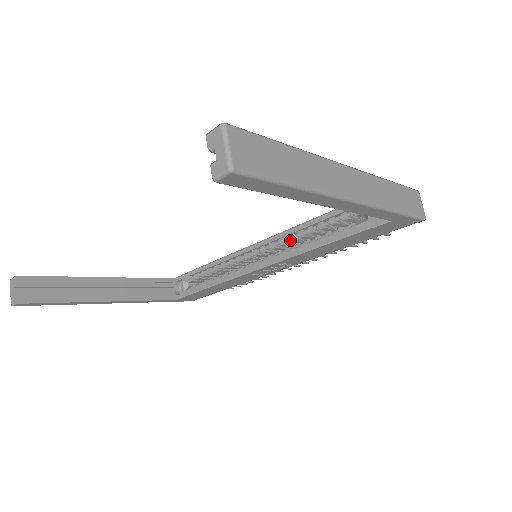
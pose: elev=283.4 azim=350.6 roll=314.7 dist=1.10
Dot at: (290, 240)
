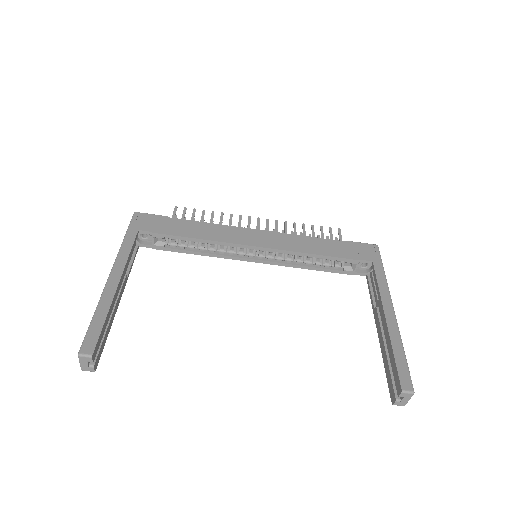
Dot at: occluded
